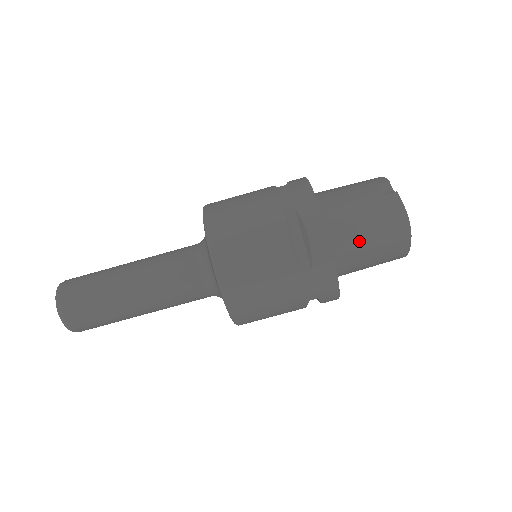
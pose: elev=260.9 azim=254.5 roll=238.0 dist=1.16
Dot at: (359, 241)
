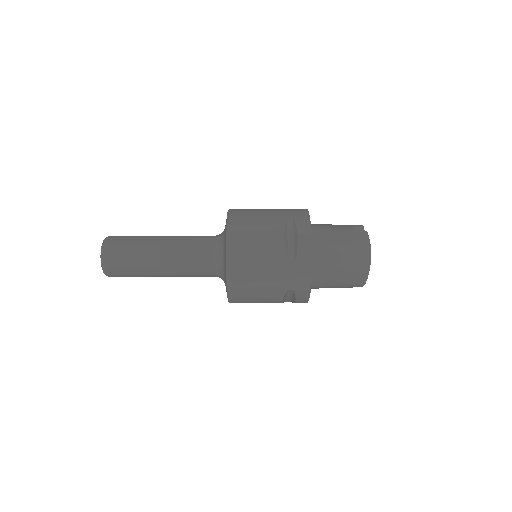
Dot at: (333, 255)
